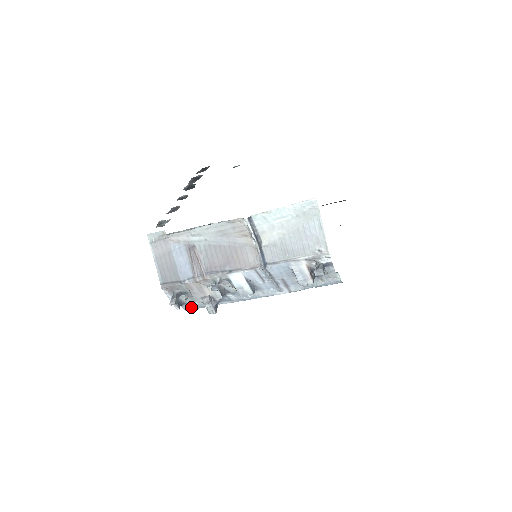
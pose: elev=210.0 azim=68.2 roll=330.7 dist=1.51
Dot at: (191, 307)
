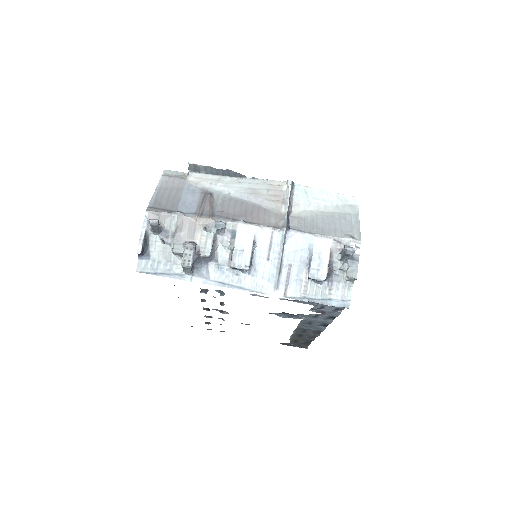
Dot at: (149, 268)
